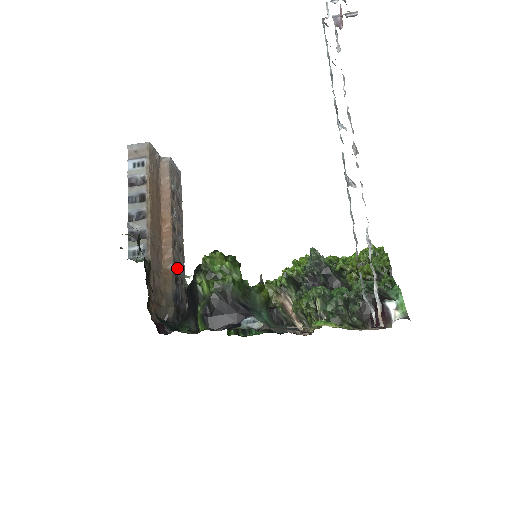
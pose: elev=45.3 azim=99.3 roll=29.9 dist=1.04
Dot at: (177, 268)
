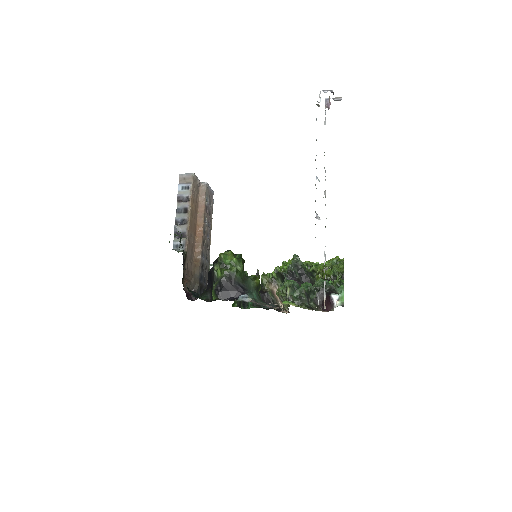
Dot at: (204, 258)
